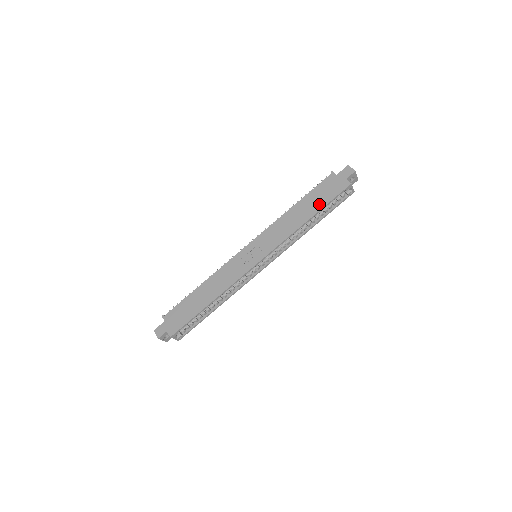
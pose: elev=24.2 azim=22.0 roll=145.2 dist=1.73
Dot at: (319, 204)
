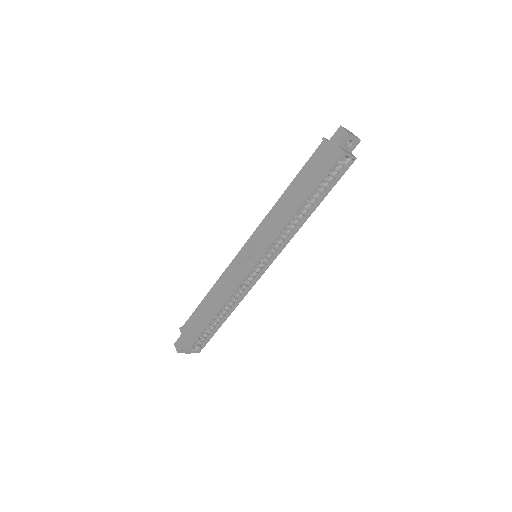
Dot at: (310, 185)
